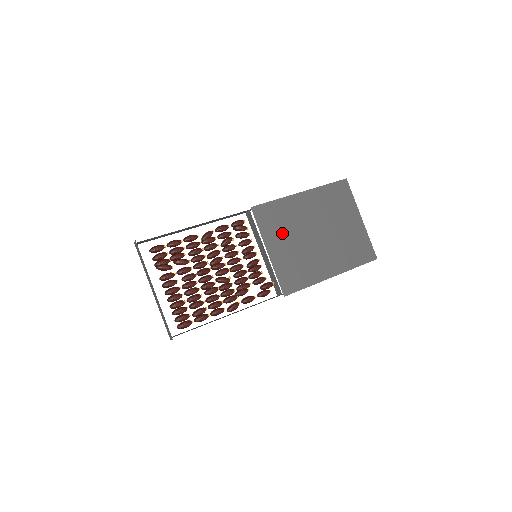
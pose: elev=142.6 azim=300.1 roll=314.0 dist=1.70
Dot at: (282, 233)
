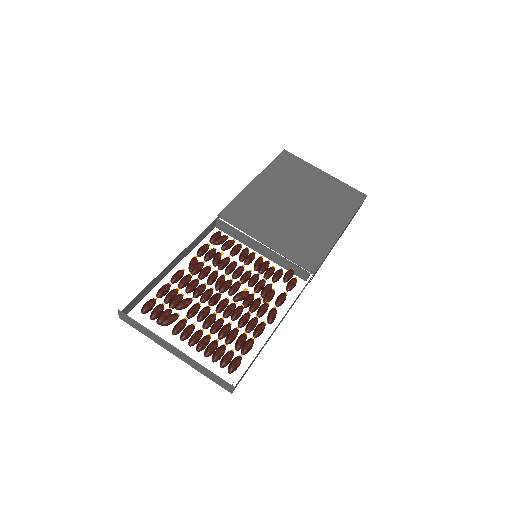
Dot at: (264, 221)
